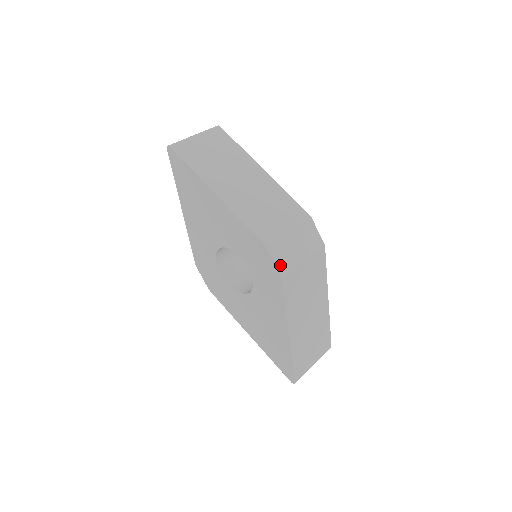
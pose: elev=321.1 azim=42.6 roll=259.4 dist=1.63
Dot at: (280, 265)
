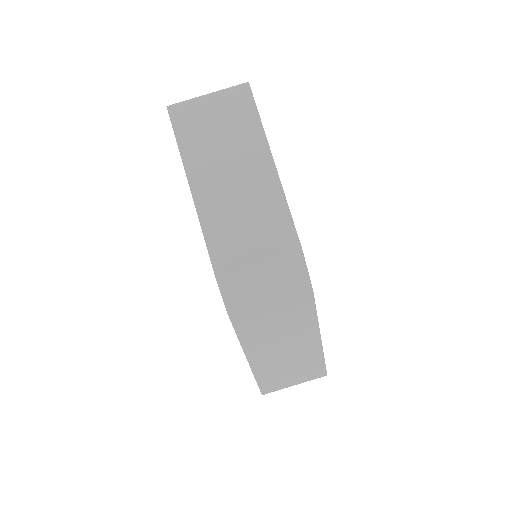
Dot at: (231, 301)
